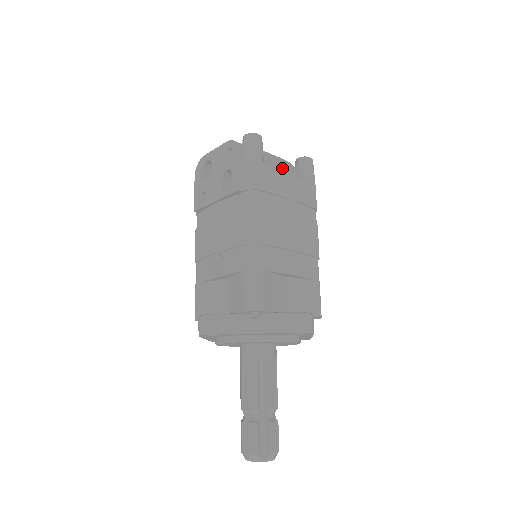
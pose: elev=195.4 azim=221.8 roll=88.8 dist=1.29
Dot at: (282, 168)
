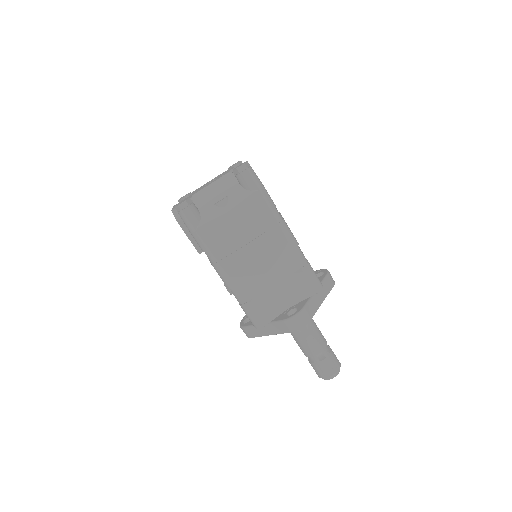
Dot at: (220, 207)
